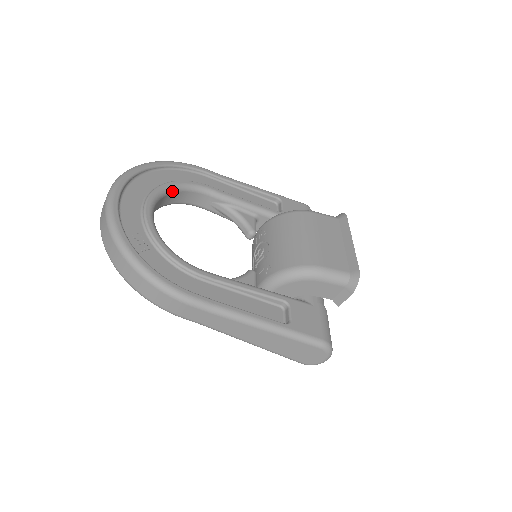
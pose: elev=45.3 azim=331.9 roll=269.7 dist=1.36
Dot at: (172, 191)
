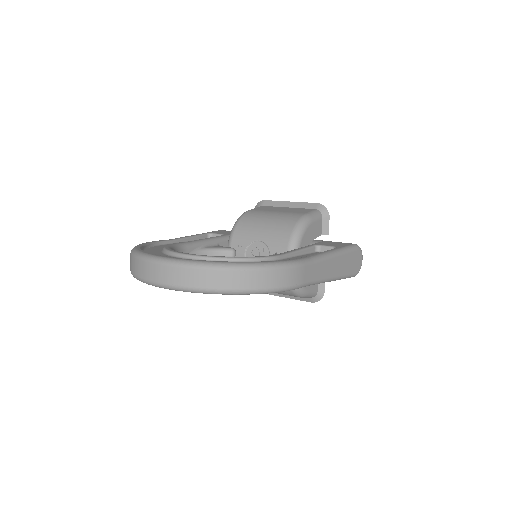
Dot at: occluded
